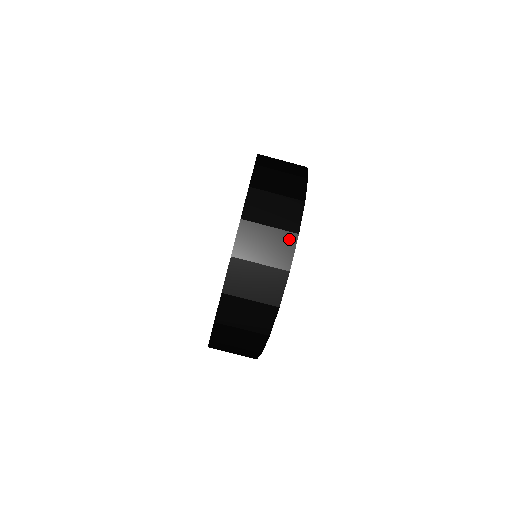
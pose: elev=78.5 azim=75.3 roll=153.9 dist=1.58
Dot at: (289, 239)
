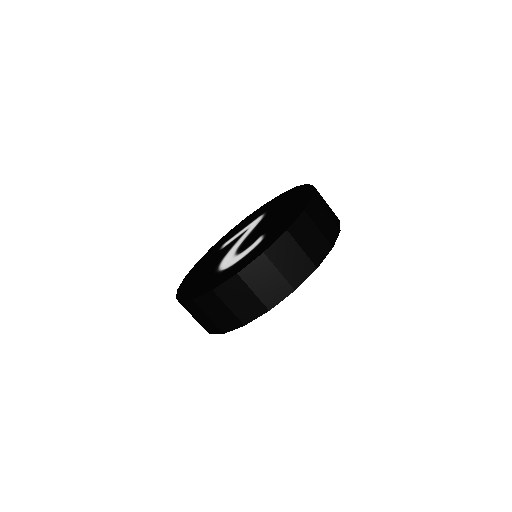
Dot at: (260, 309)
